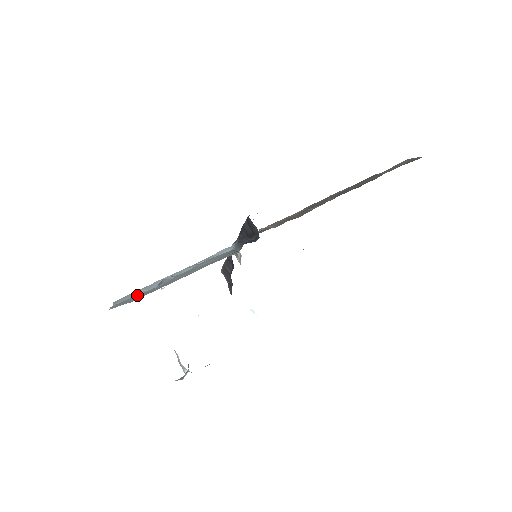
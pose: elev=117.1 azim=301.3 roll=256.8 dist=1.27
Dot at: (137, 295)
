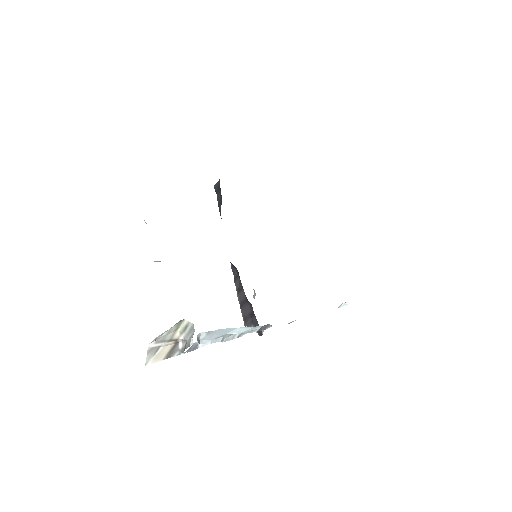
Dot at: occluded
